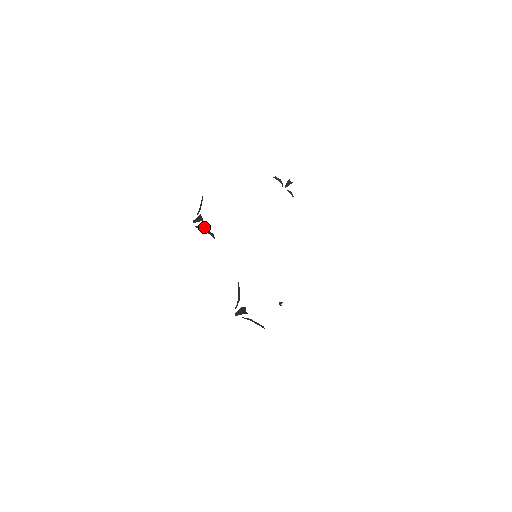
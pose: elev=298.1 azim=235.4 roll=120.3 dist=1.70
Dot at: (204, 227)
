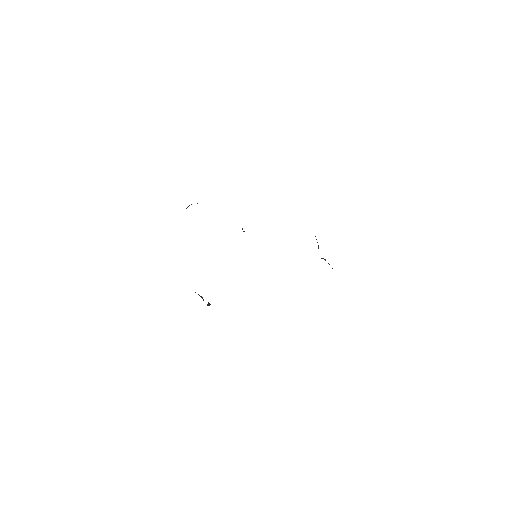
Dot at: occluded
